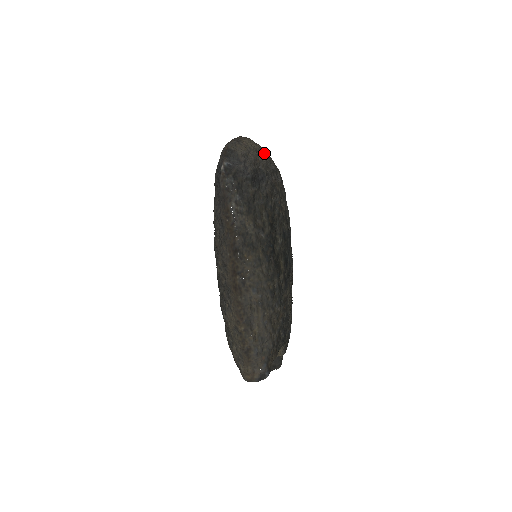
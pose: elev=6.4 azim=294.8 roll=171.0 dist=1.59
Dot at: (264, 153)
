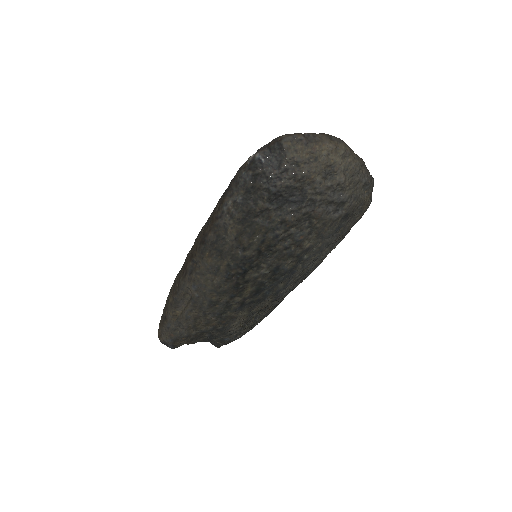
Dot at: (343, 174)
